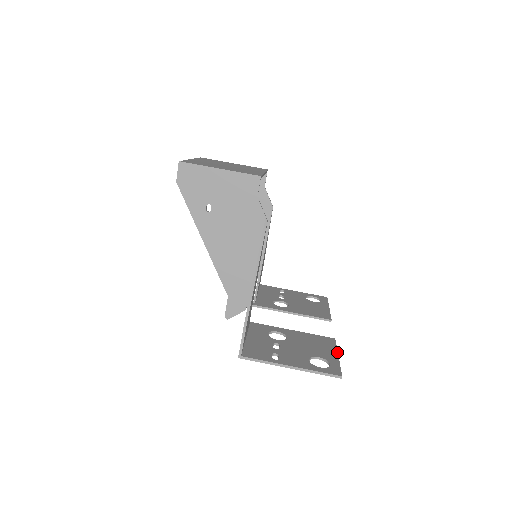
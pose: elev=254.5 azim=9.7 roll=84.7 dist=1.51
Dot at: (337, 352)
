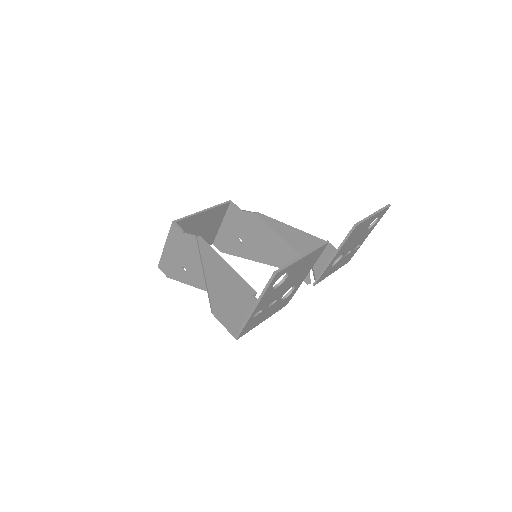
Dot at: (307, 252)
